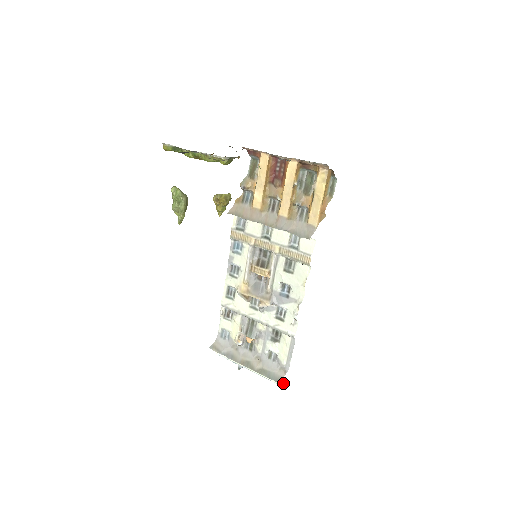
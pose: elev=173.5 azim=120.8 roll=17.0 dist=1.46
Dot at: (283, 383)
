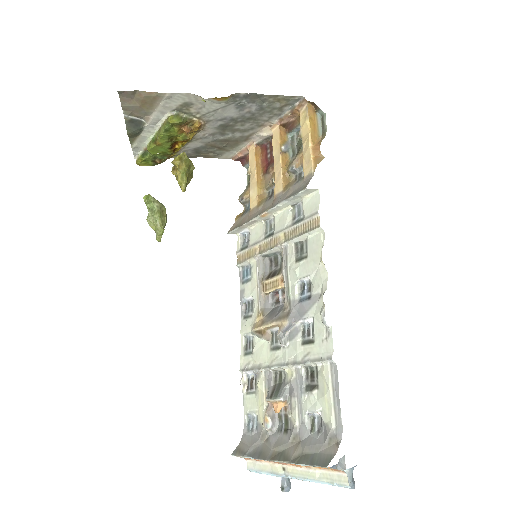
Dot at: (342, 475)
